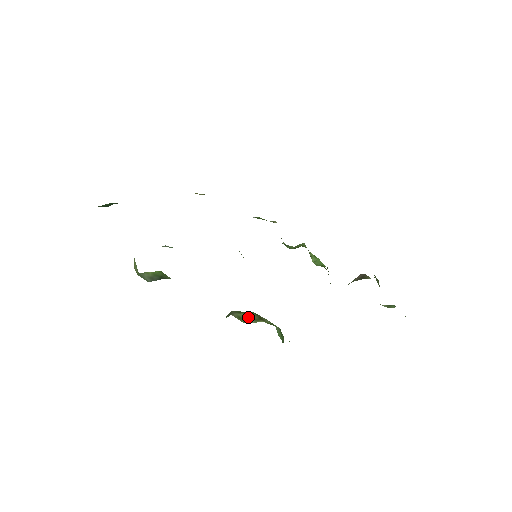
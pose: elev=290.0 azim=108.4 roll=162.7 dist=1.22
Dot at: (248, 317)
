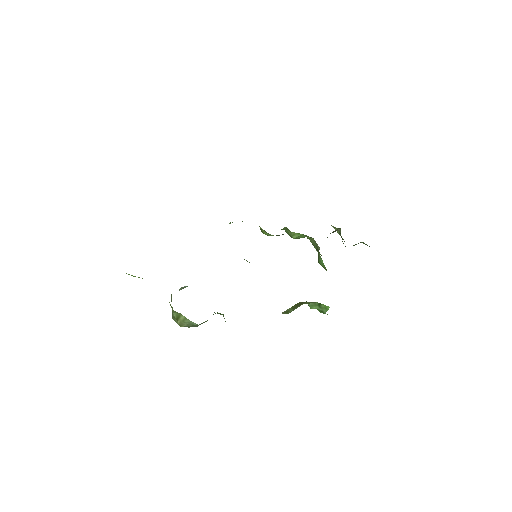
Dot at: (294, 308)
